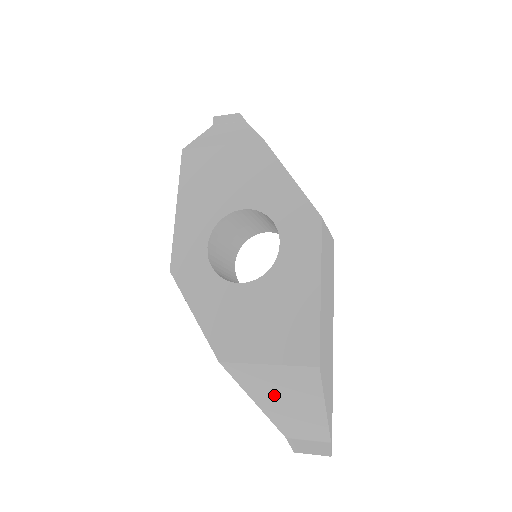
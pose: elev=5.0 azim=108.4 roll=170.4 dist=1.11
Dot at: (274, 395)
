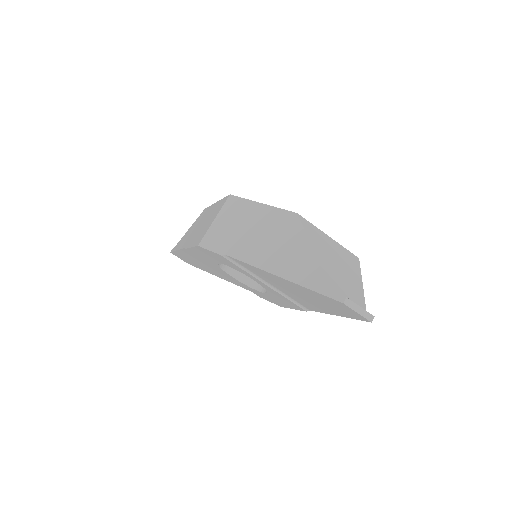
Dot at: (329, 255)
